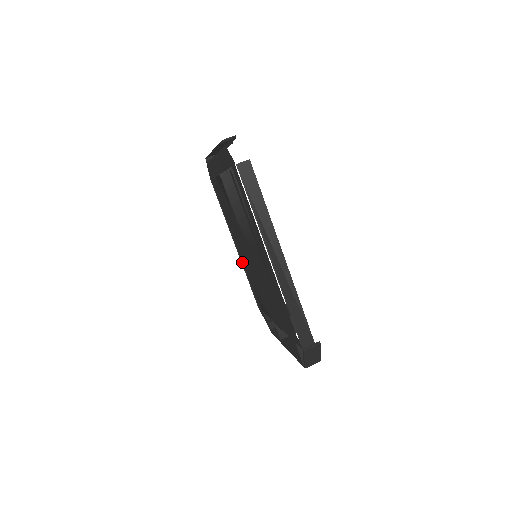
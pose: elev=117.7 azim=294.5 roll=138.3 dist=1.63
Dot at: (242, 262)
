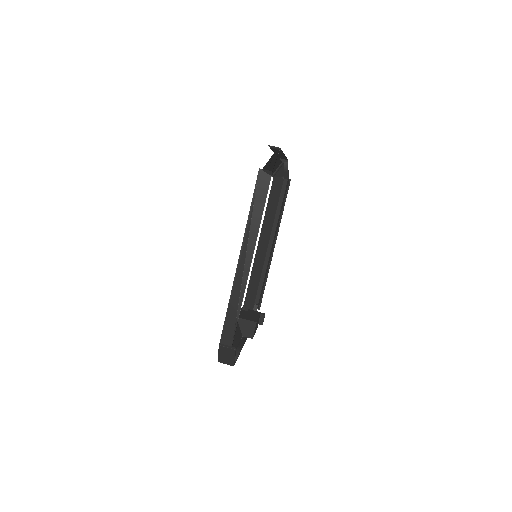
Dot at: occluded
